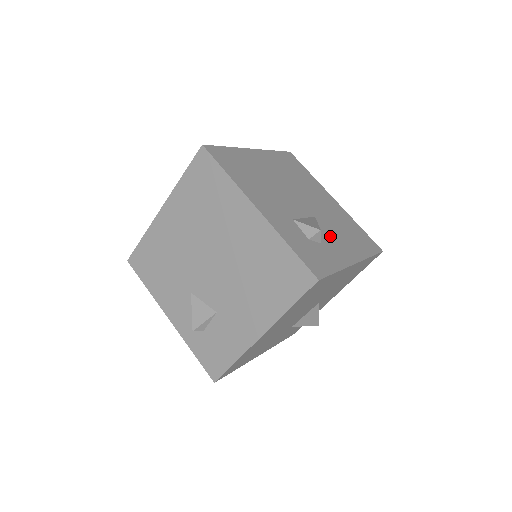
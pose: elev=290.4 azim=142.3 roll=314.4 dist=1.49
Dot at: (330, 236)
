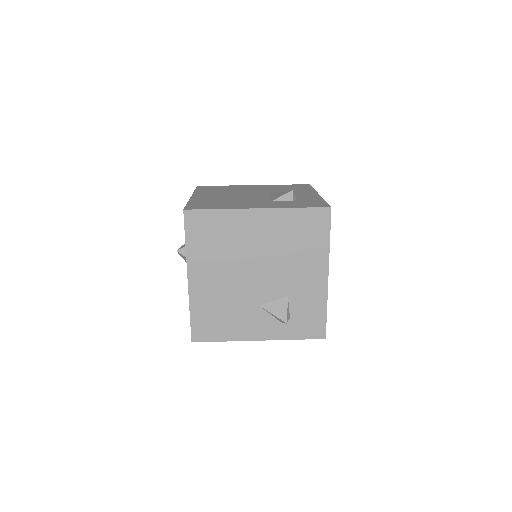
Dot at: occluded
